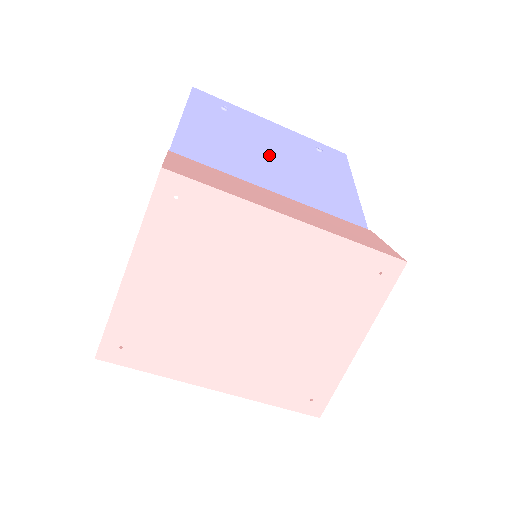
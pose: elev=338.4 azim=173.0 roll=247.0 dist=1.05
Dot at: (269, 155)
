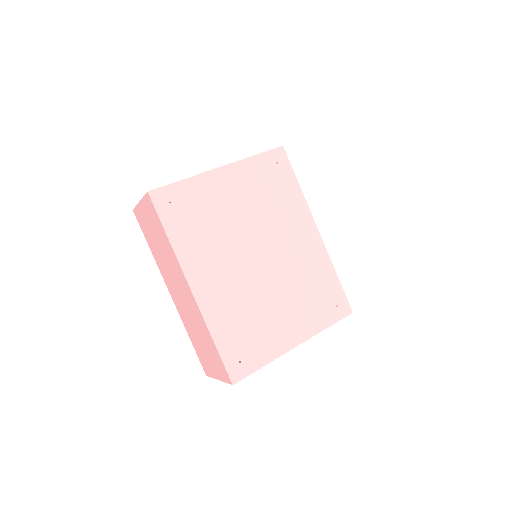
Dot at: occluded
